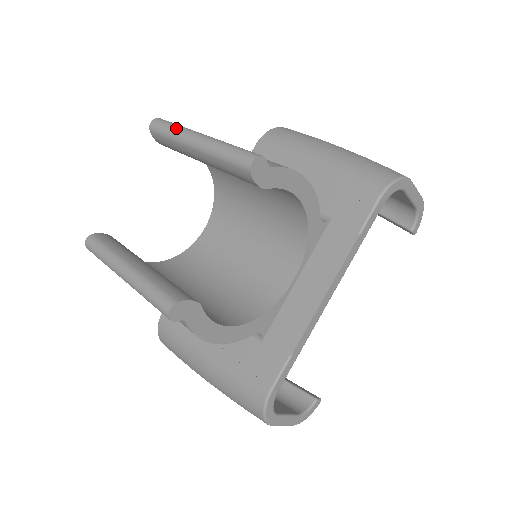
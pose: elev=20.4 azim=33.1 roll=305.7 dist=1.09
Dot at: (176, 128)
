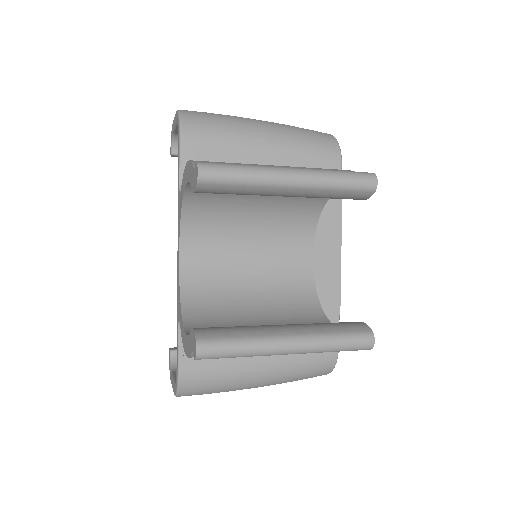
Dot at: (250, 170)
